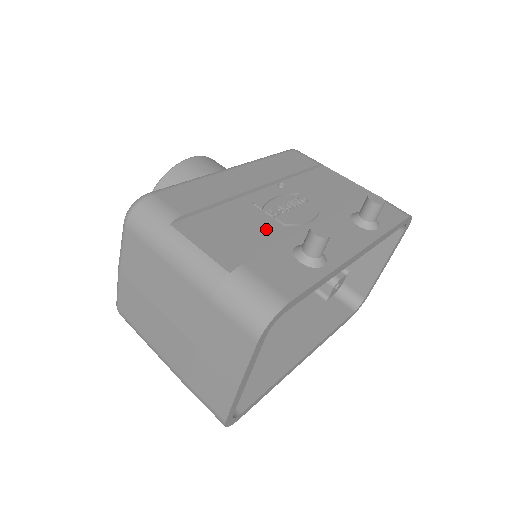
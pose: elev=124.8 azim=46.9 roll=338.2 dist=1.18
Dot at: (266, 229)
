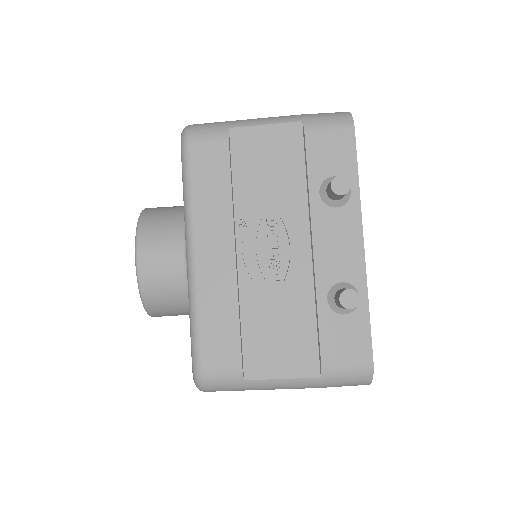
Dot at: (291, 302)
